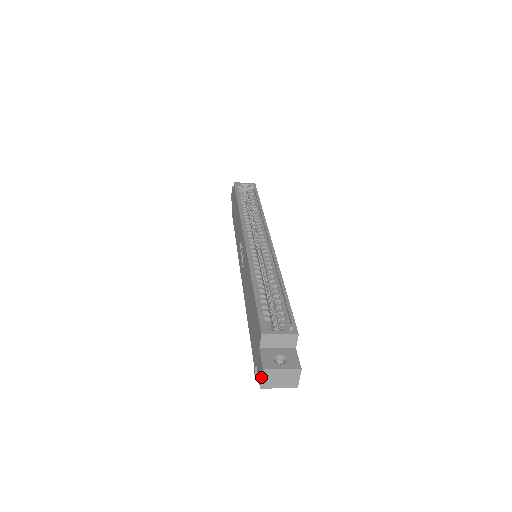
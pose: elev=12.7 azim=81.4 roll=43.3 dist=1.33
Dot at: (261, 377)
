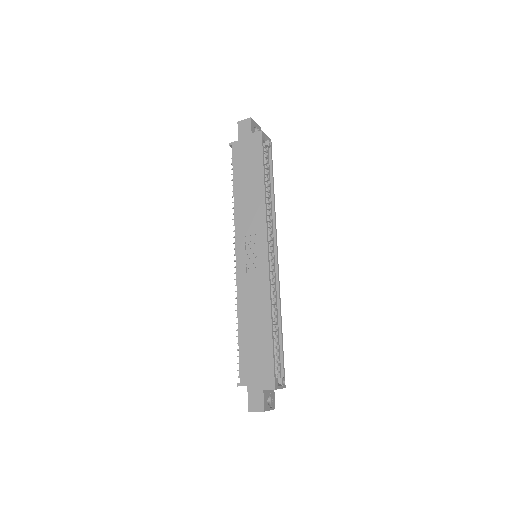
Dot at: (257, 411)
